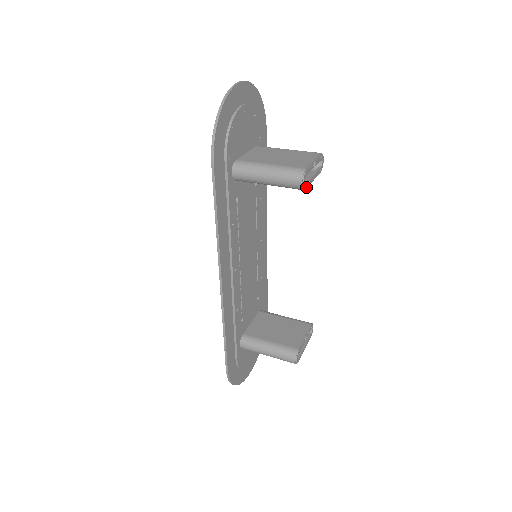
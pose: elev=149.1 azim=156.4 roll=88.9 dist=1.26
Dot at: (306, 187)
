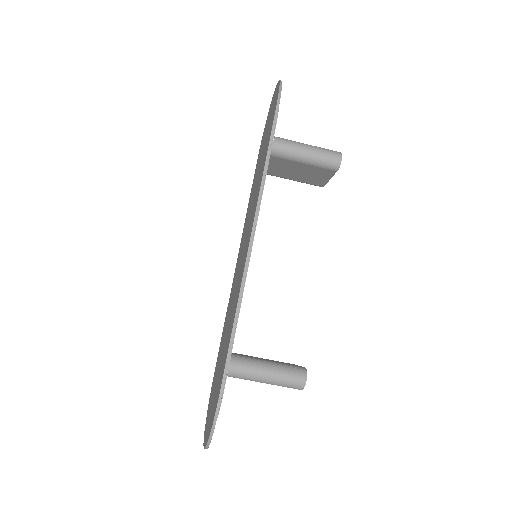
Dot at: (337, 170)
